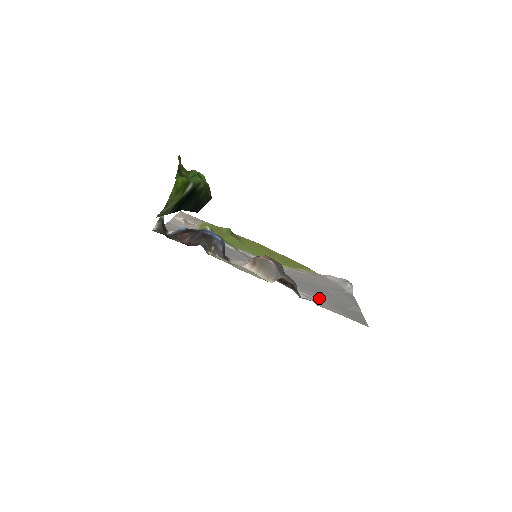
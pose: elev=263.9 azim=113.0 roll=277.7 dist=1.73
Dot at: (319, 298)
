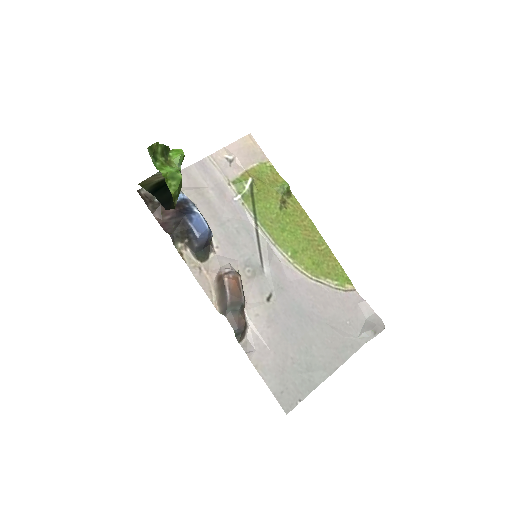
Dot at: (274, 347)
